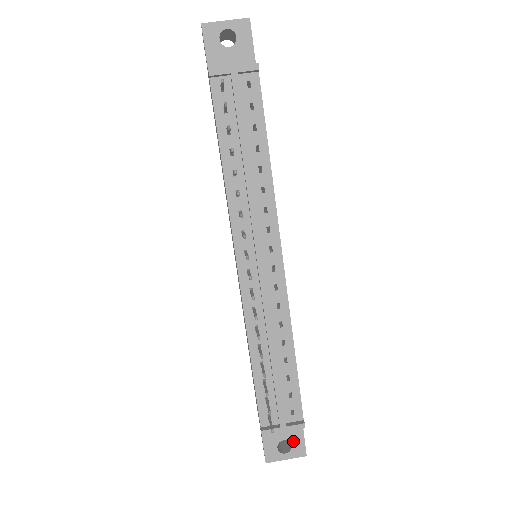
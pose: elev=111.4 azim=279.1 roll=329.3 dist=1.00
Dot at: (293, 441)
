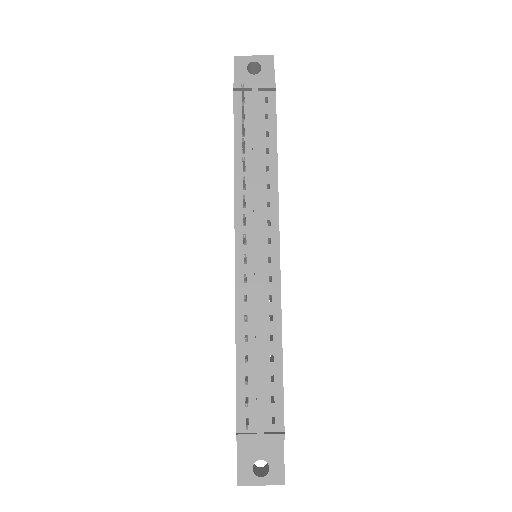
Dot at: (271, 462)
